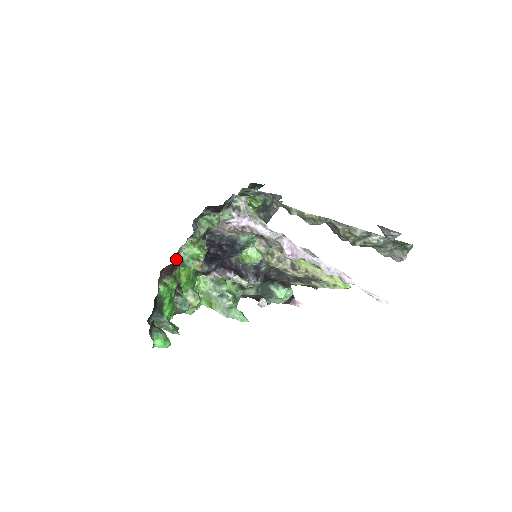
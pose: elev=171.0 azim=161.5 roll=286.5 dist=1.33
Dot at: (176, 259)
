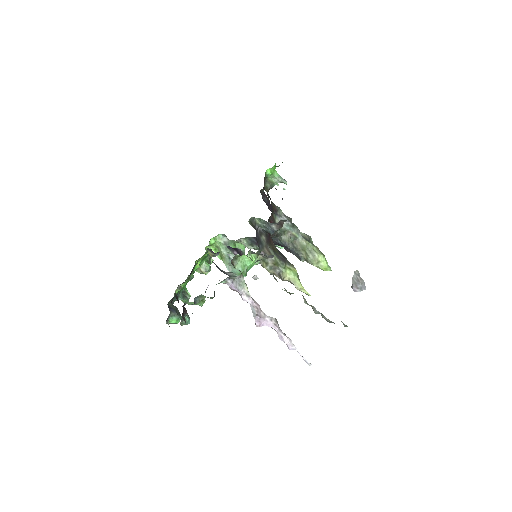
Dot at: (183, 305)
